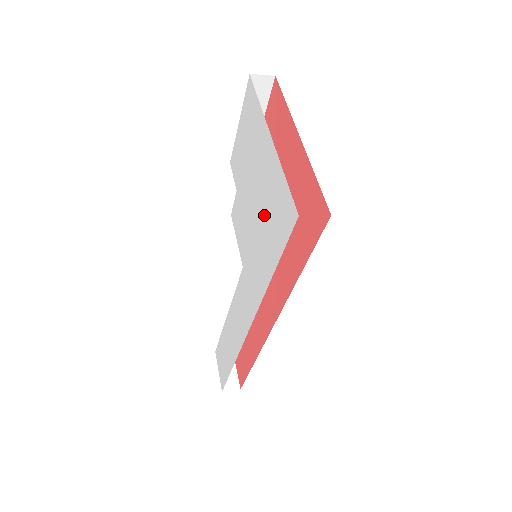
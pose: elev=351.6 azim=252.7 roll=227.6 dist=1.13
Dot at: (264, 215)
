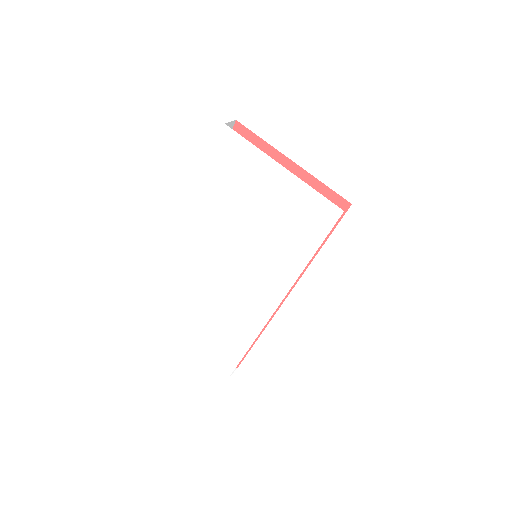
Dot at: (285, 222)
